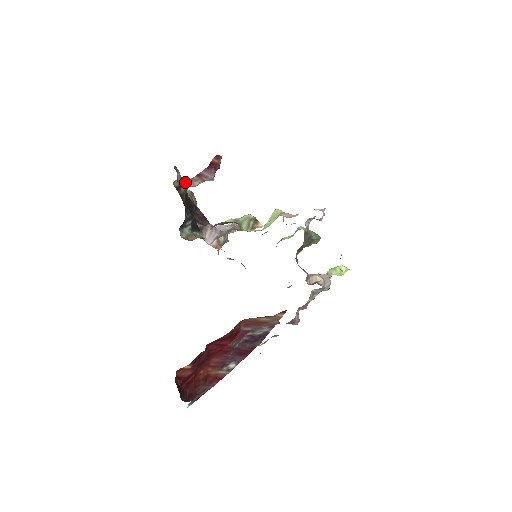
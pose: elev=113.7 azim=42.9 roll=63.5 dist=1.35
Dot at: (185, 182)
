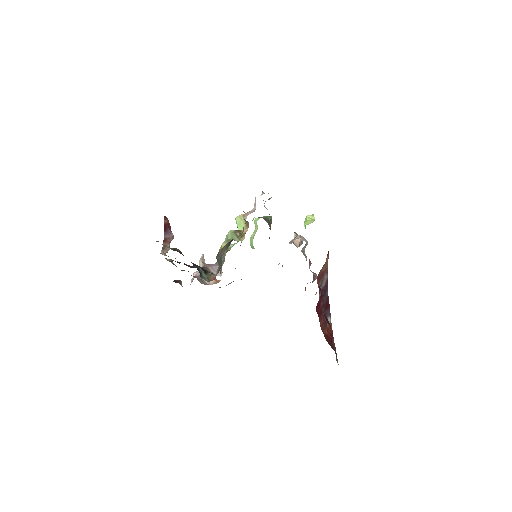
Dot at: (162, 252)
